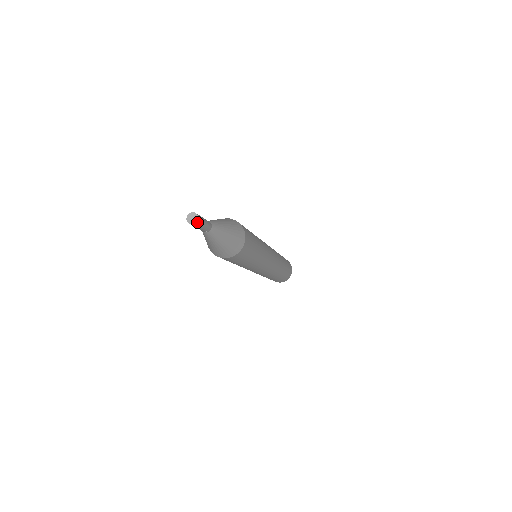
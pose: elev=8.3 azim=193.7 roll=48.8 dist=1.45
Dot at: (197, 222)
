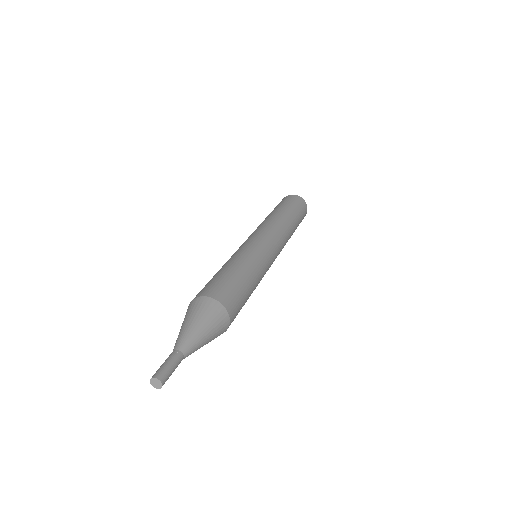
Dot at: (160, 387)
